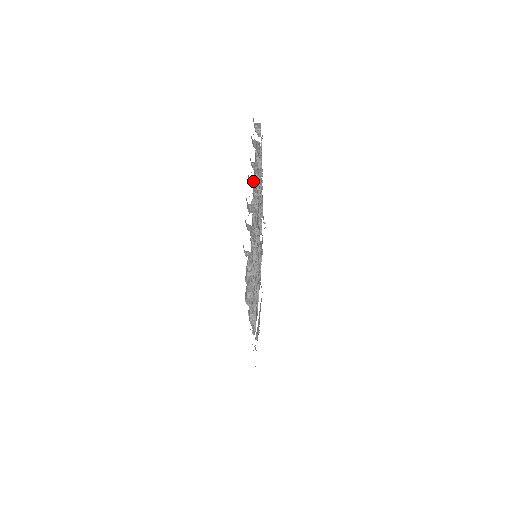
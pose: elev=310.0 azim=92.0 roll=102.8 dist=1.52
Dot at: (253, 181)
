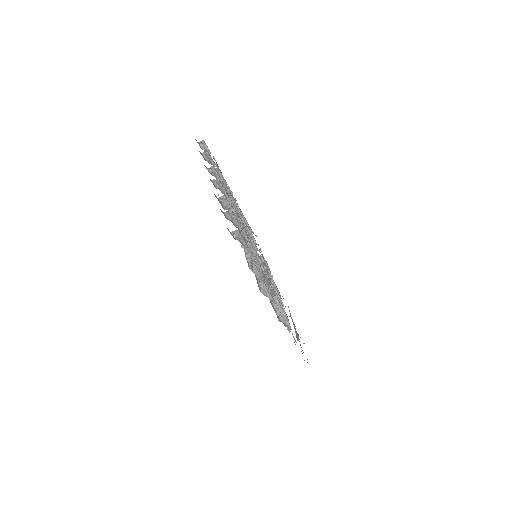
Dot at: (215, 180)
